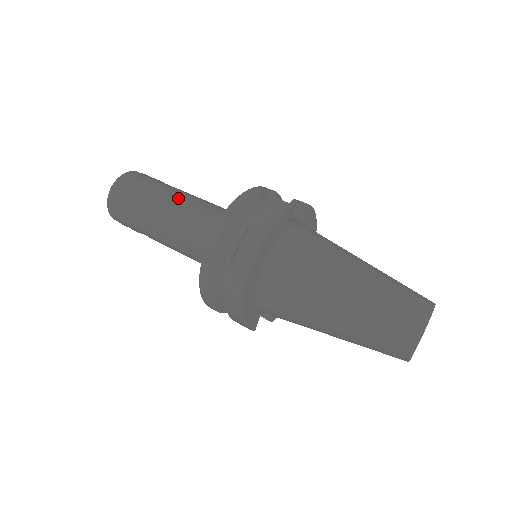
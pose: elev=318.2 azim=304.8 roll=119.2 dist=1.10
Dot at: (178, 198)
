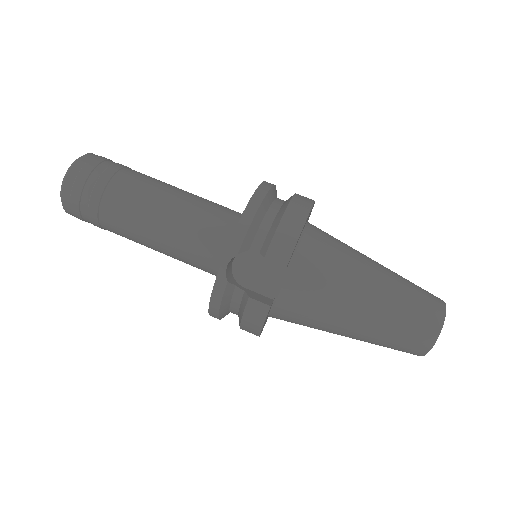
Dot at: (143, 237)
